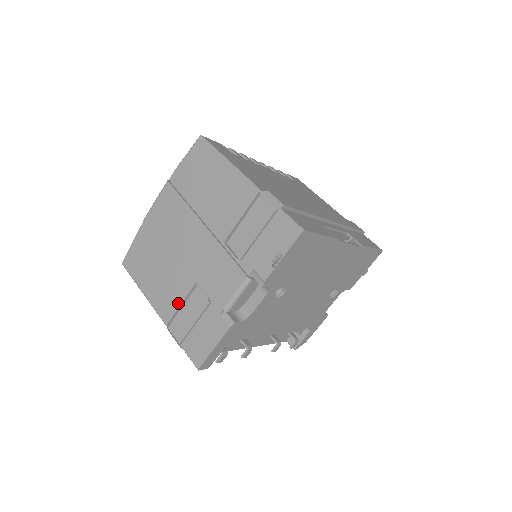
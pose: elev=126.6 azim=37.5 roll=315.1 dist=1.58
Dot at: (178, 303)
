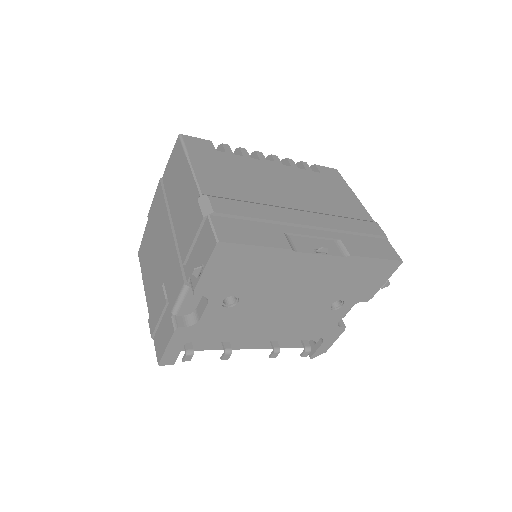
Dot at: (155, 298)
